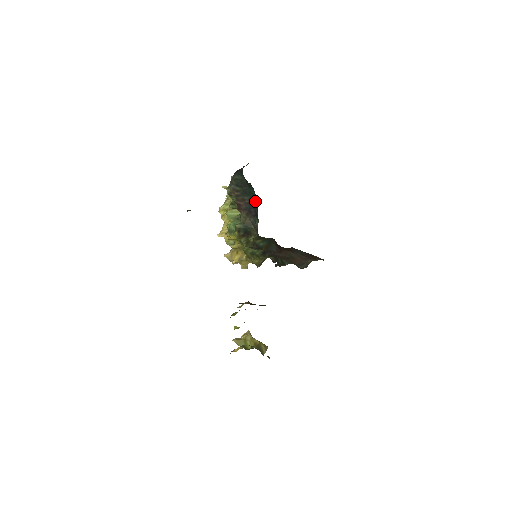
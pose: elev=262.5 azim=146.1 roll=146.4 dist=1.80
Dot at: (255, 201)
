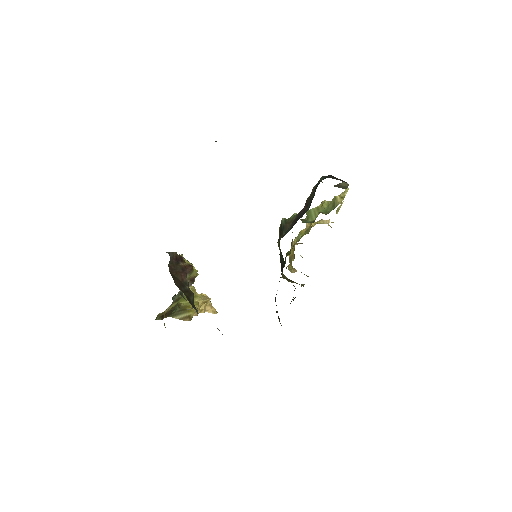
Dot at: occluded
